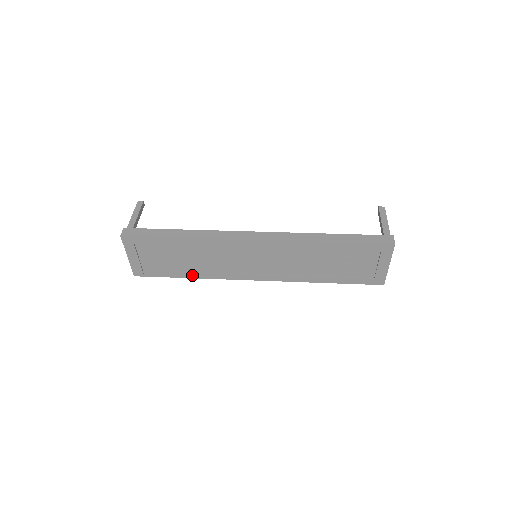
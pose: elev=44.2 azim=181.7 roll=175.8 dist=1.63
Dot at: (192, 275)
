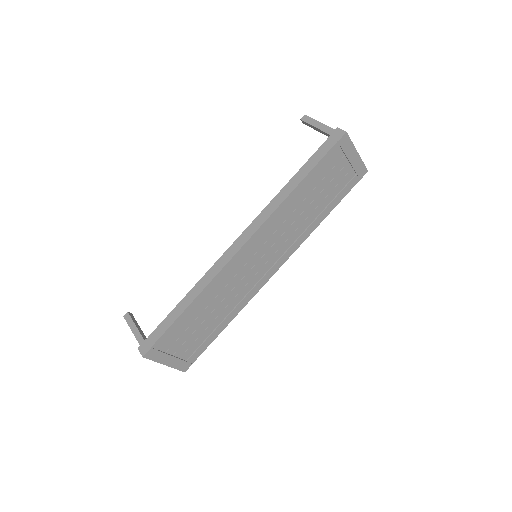
Dot at: (225, 323)
